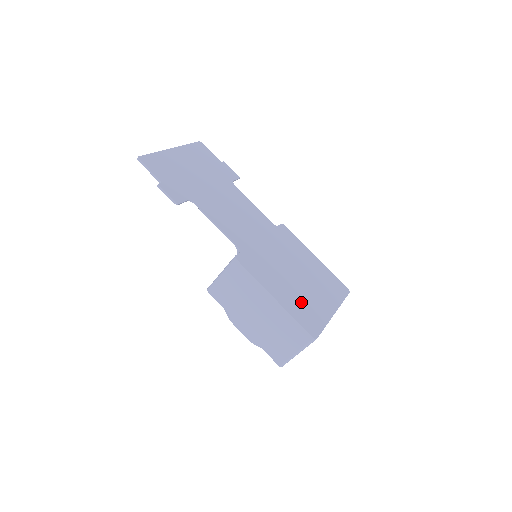
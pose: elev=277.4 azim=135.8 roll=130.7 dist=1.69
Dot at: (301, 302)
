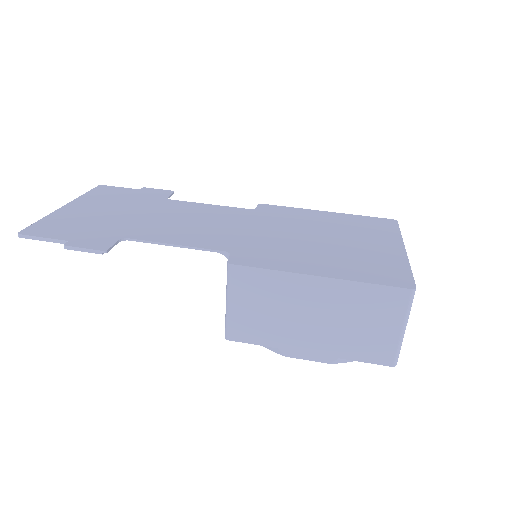
Dot at: (355, 261)
